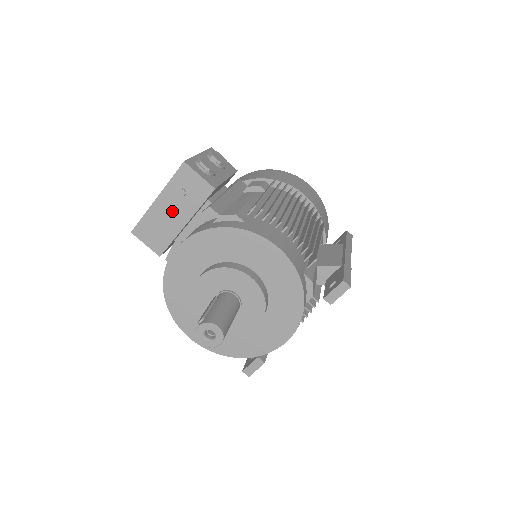
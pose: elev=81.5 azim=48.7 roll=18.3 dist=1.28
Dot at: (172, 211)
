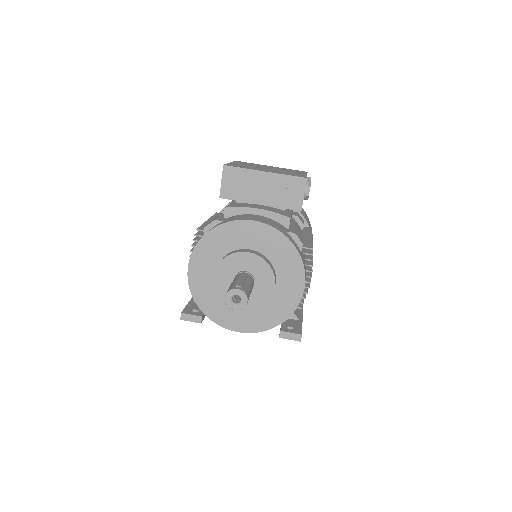
Dot at: (263, 189)
